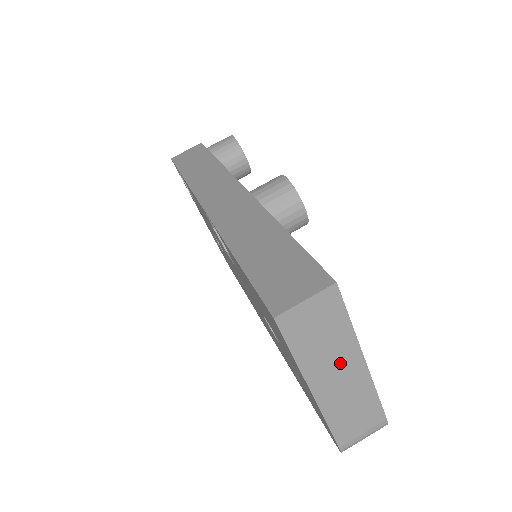
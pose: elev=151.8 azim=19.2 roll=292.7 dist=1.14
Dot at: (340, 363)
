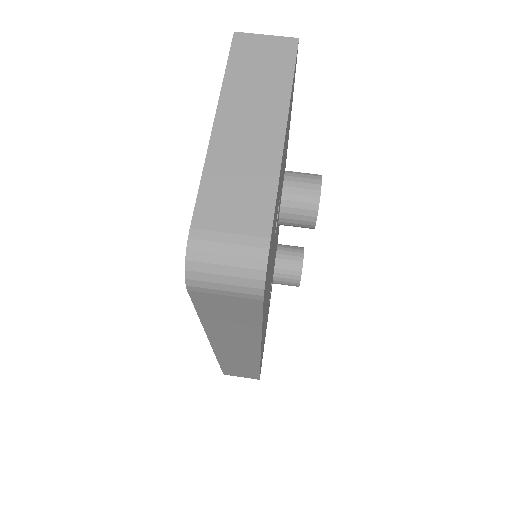
Dot at: (260, 111)
